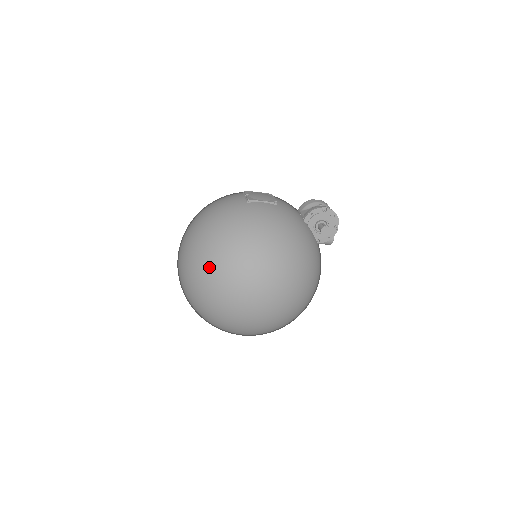
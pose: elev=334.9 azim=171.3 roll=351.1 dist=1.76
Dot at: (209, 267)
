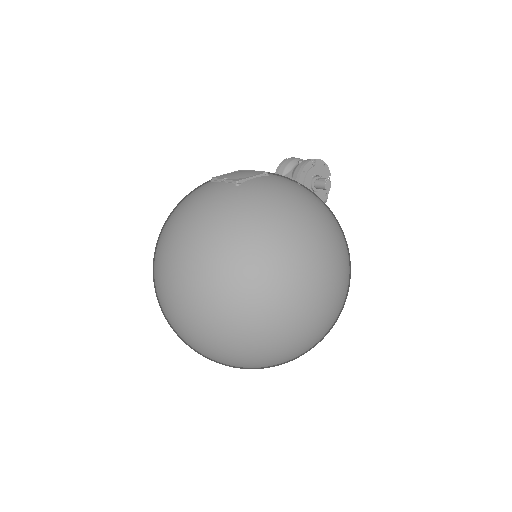
Dot at: (246, 288)
